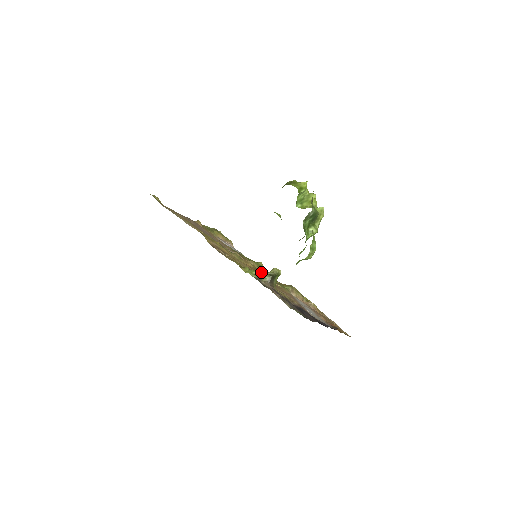
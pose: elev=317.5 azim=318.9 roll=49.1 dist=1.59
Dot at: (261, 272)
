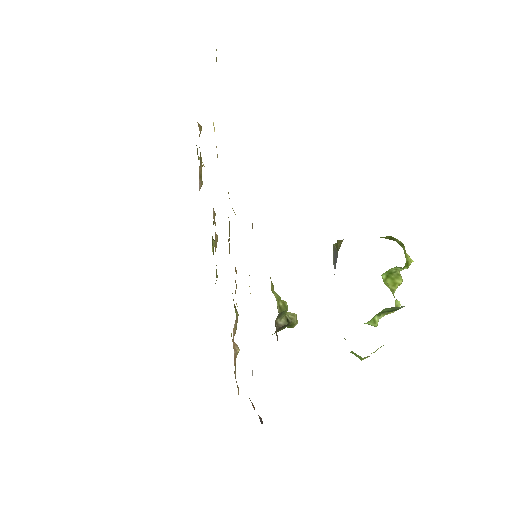
Dot at: (286, 309)
